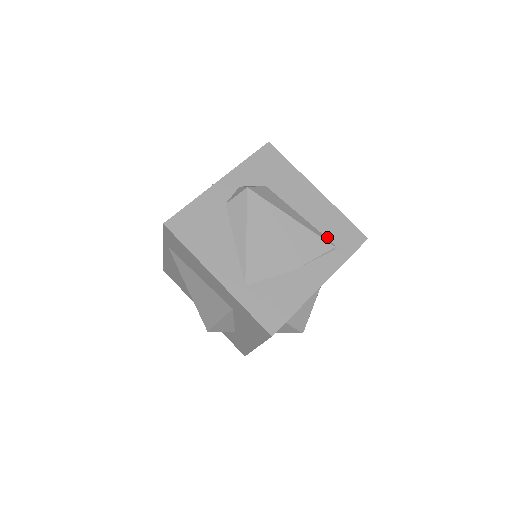
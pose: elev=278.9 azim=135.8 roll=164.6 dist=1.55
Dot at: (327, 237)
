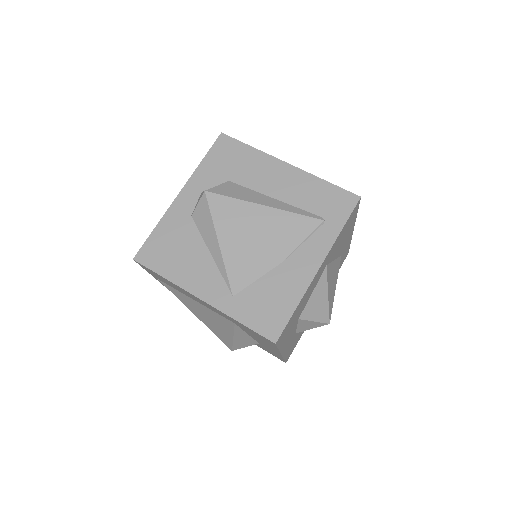
Dot at: (312, 212)
